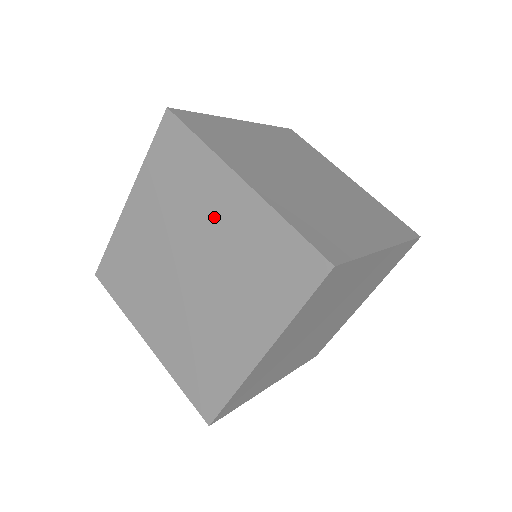
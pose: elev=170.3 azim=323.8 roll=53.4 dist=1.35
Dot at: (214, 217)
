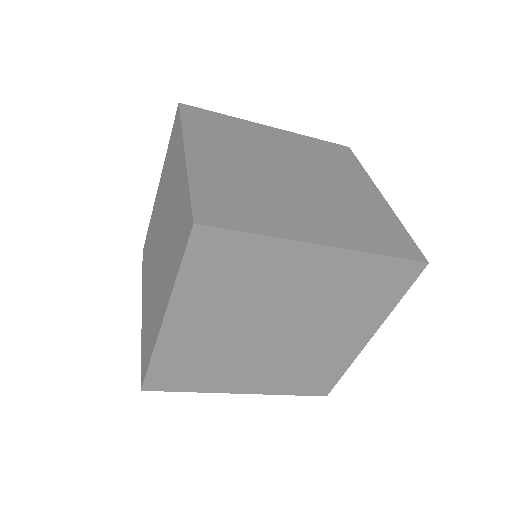
Dot at: (297, 284)
